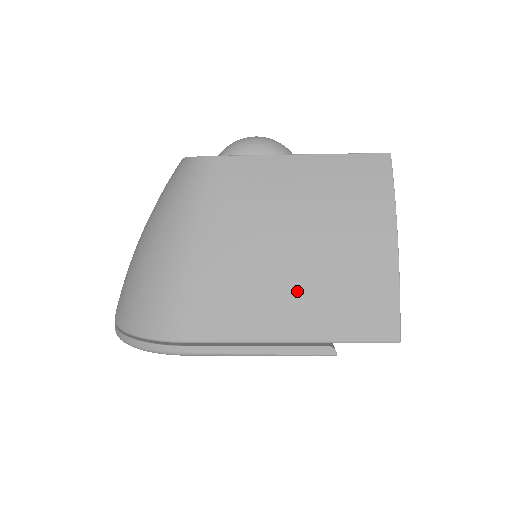
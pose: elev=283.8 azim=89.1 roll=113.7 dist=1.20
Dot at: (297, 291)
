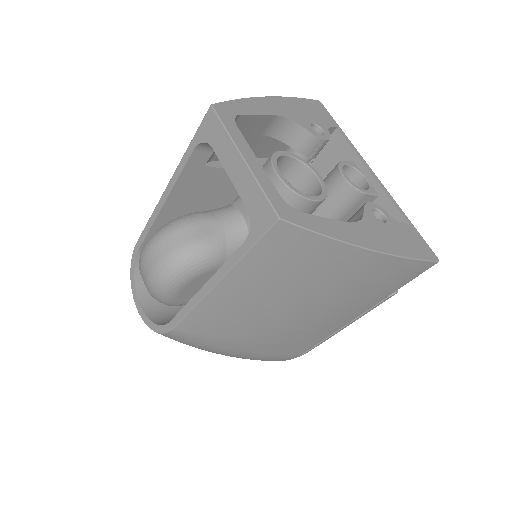
Dot at: (334, 314)
